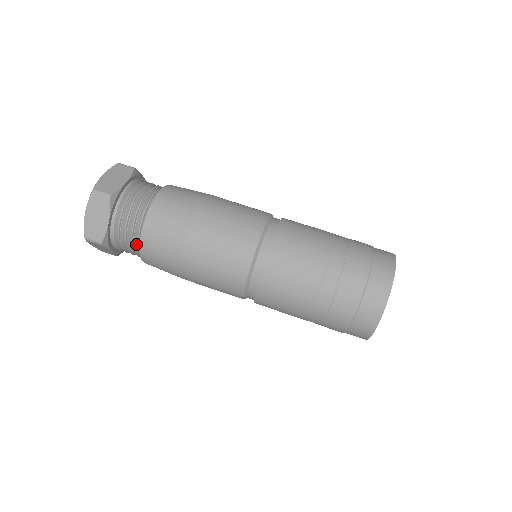
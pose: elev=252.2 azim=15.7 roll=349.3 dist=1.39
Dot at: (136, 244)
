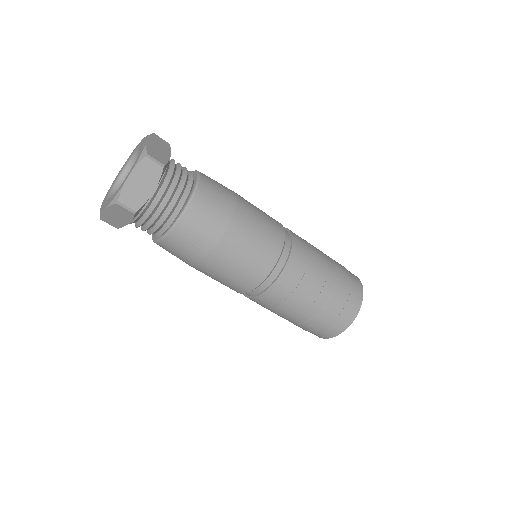
Dot at: occluded
